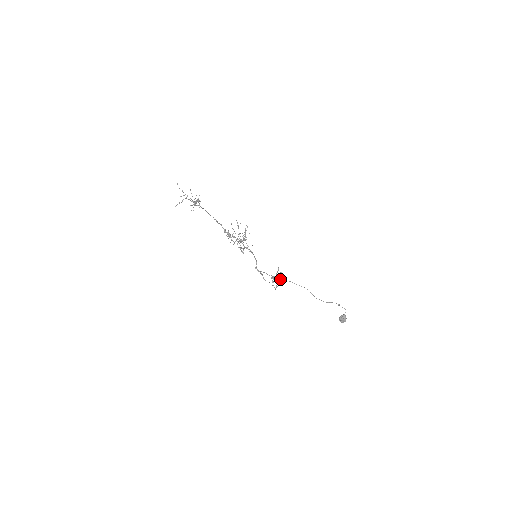
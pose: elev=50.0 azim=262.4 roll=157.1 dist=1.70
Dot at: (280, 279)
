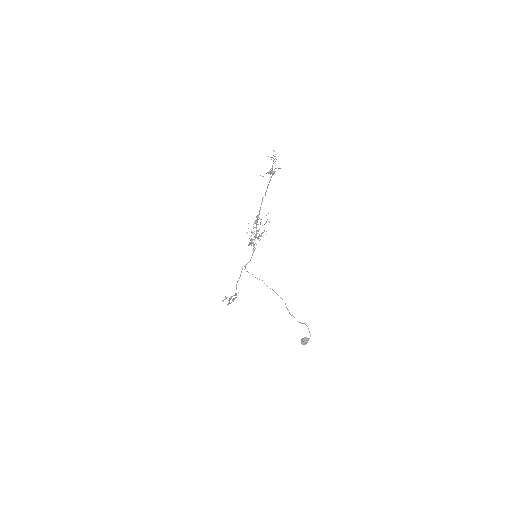
Dot at: occluded
